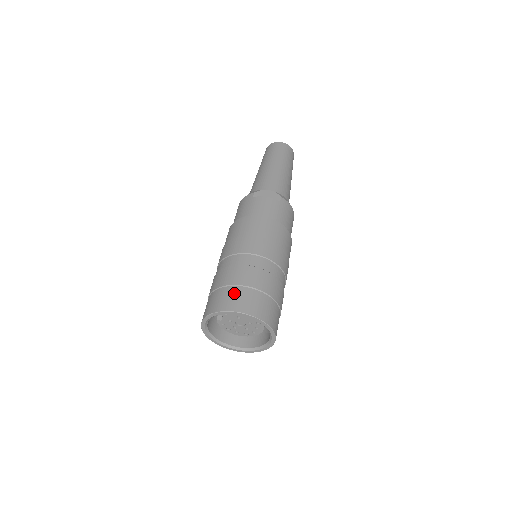
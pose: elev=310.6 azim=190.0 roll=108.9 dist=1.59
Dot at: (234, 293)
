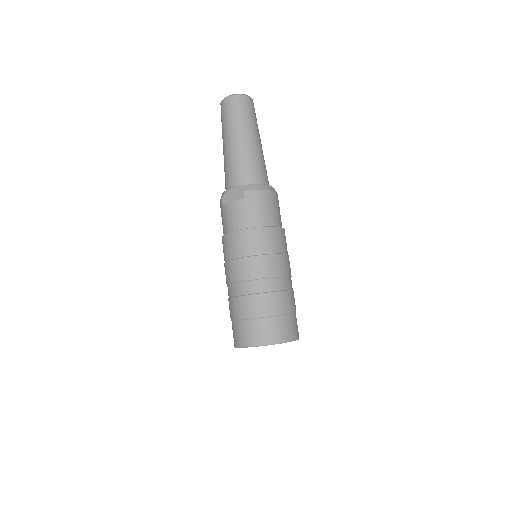
Dot at: (239, 329)
